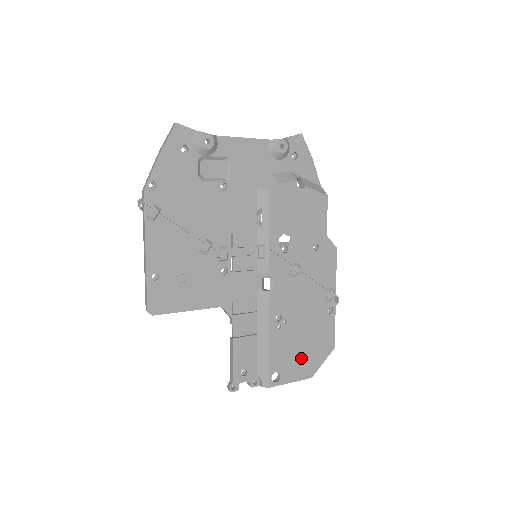
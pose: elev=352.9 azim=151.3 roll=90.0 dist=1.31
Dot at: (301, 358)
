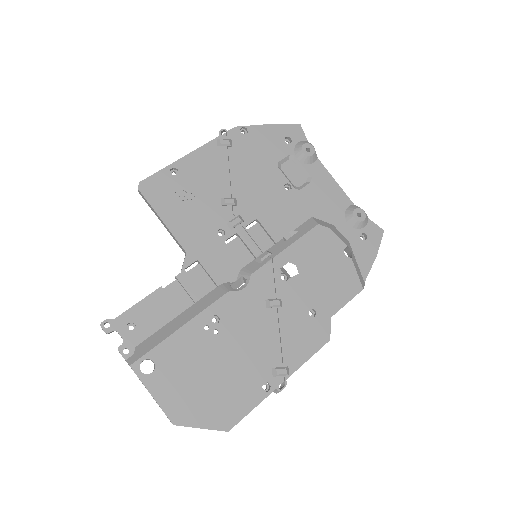
Dot at: (189, 387)
